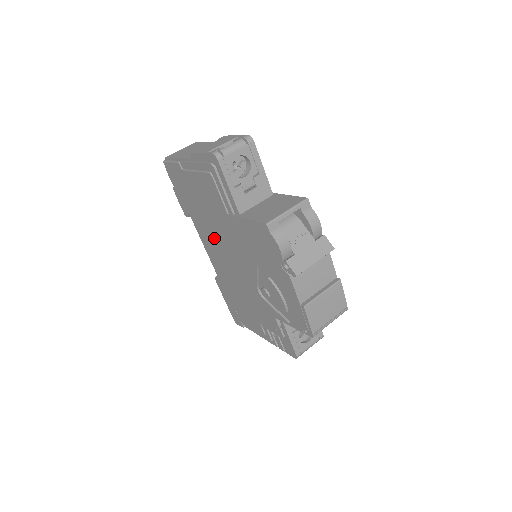
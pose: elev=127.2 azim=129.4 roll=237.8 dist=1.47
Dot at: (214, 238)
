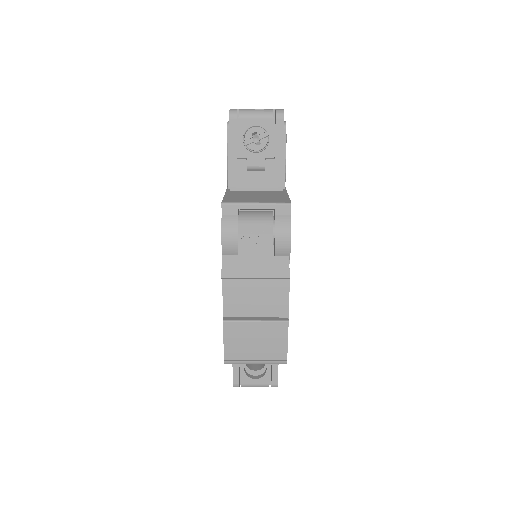
Dot at: occluded
